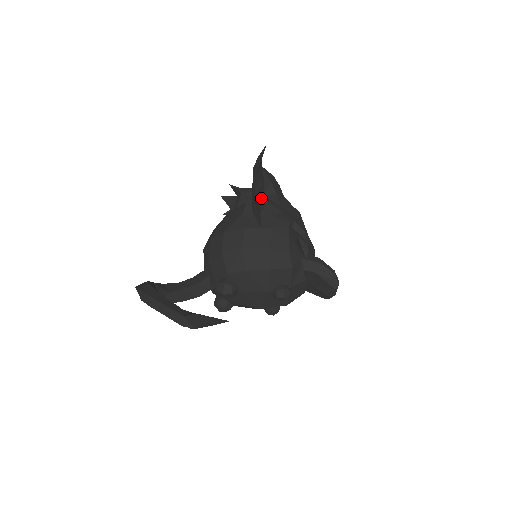
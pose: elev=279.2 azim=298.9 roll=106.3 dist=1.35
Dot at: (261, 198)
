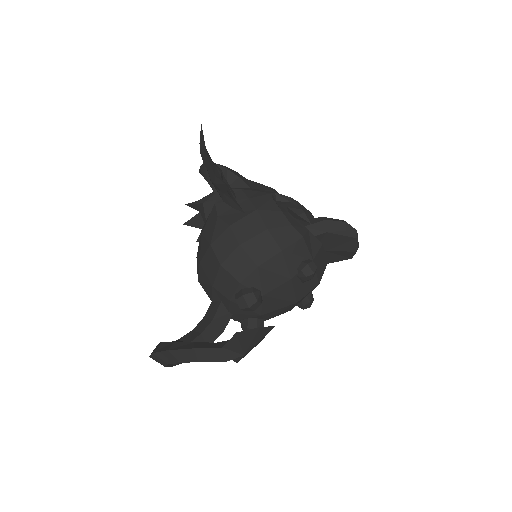
Dot at: (227, 187)
